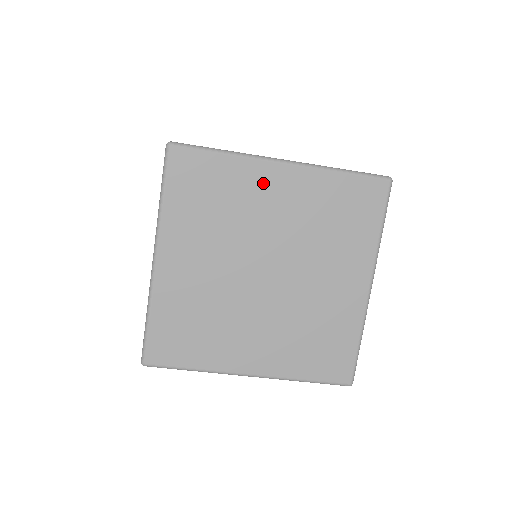
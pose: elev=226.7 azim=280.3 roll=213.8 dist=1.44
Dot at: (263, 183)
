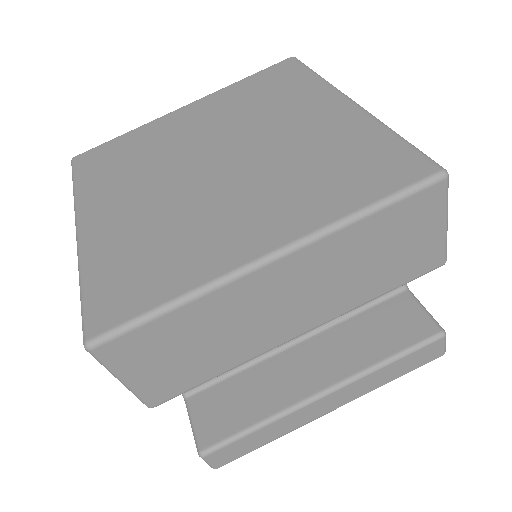
Dot at: (171, 124)
